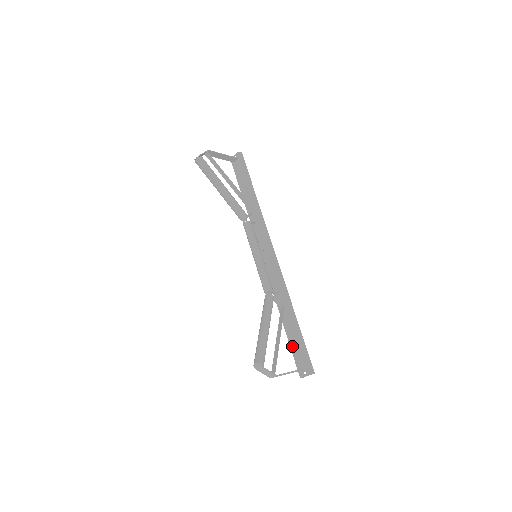
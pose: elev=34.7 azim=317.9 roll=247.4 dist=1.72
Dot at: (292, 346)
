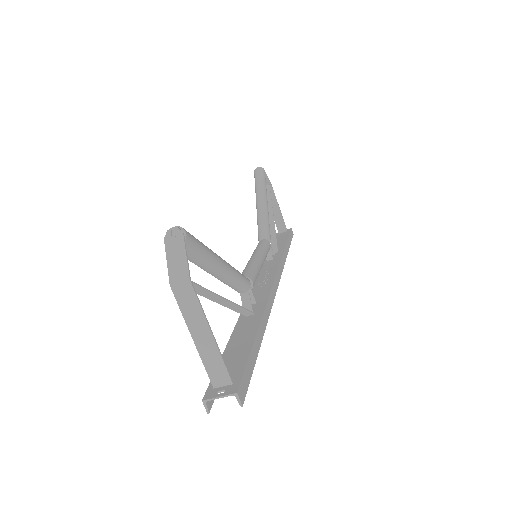
Dot at: (227, 355)
